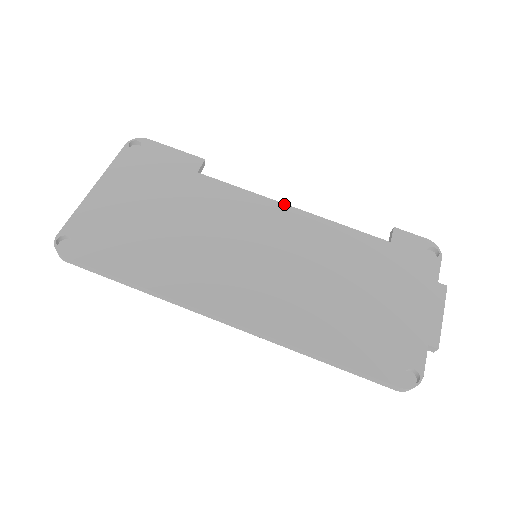
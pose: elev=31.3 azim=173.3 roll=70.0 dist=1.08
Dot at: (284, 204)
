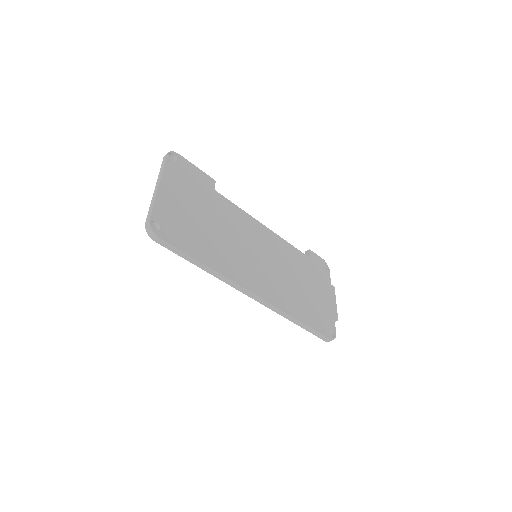
Dot at: (262, 224)
